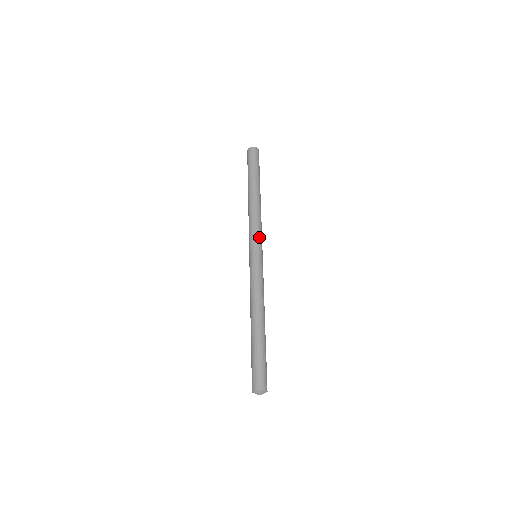
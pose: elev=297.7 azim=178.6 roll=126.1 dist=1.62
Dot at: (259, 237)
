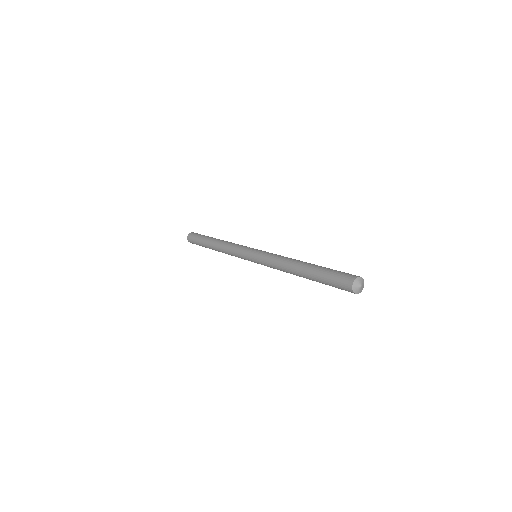
Dot at: occluded
